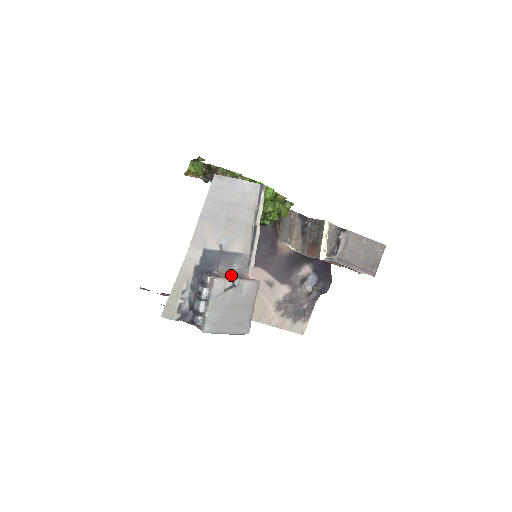
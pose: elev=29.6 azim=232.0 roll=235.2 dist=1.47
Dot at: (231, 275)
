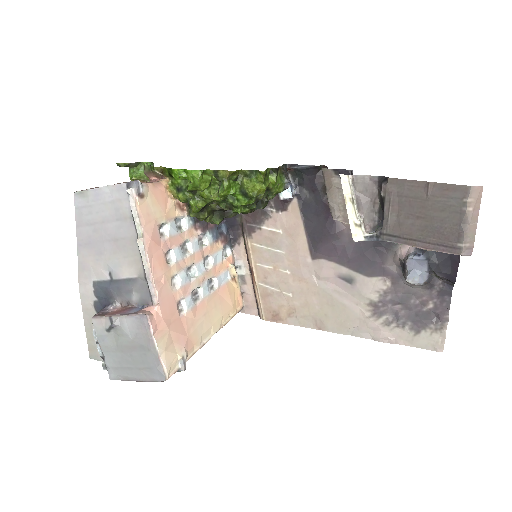
Dot at: (128, 308)
